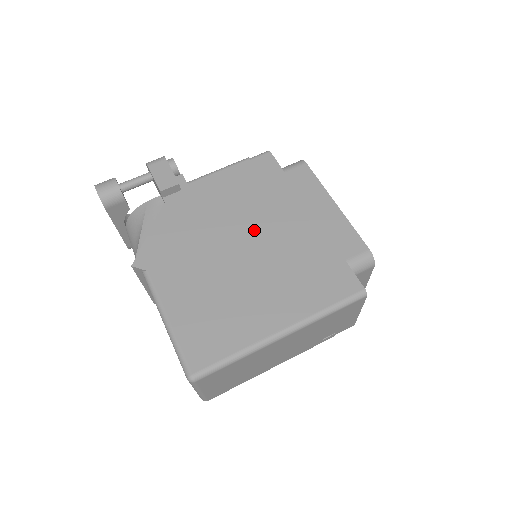
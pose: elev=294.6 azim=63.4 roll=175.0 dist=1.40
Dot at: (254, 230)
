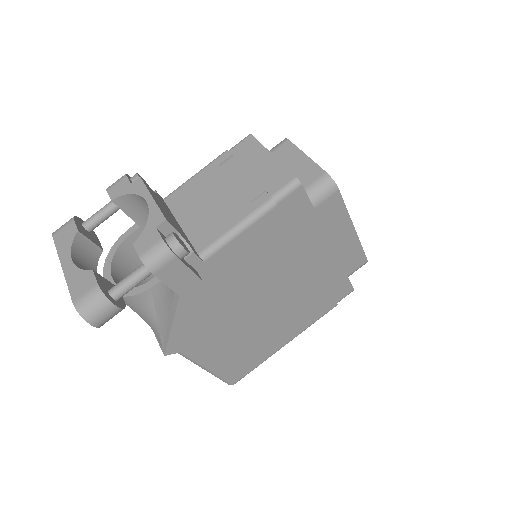
Dot at: (279, 283)
